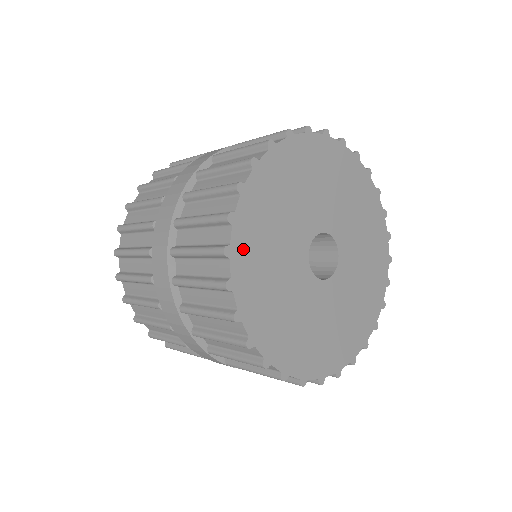
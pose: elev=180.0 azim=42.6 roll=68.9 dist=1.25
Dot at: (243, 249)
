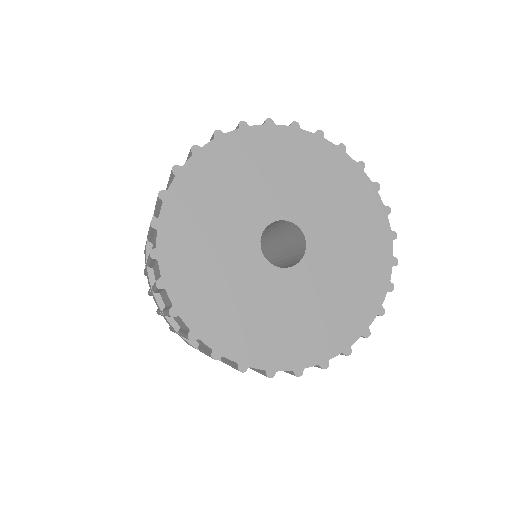
Dot at: (174, 224)
